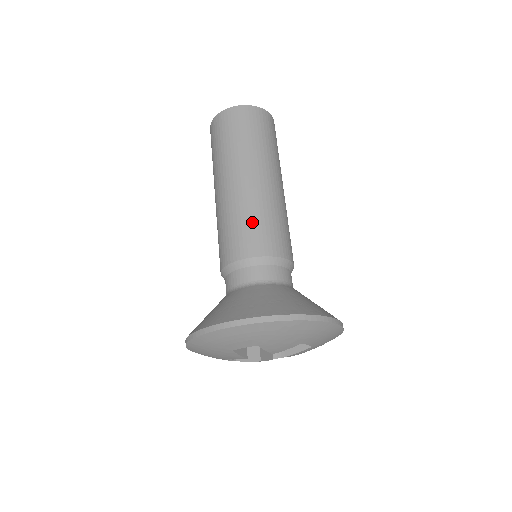
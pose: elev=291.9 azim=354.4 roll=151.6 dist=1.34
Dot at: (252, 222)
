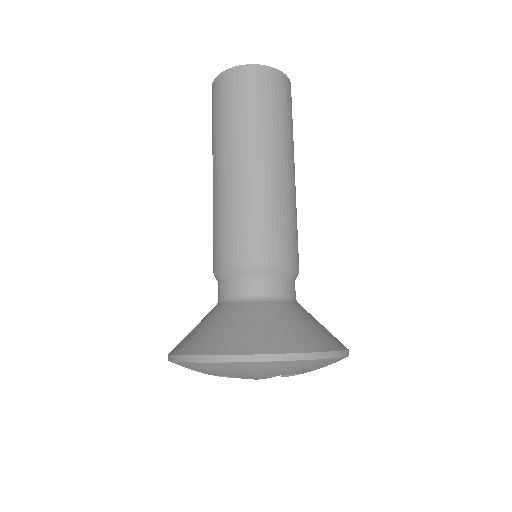
Dot at: (236, 224)
